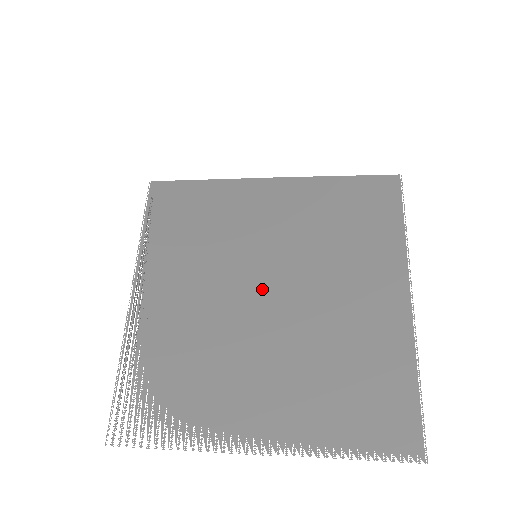
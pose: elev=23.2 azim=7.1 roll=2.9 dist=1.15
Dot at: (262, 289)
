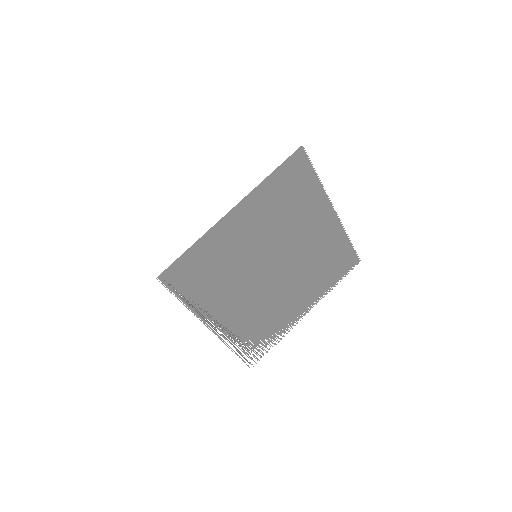
Dot at: (270, 266)
